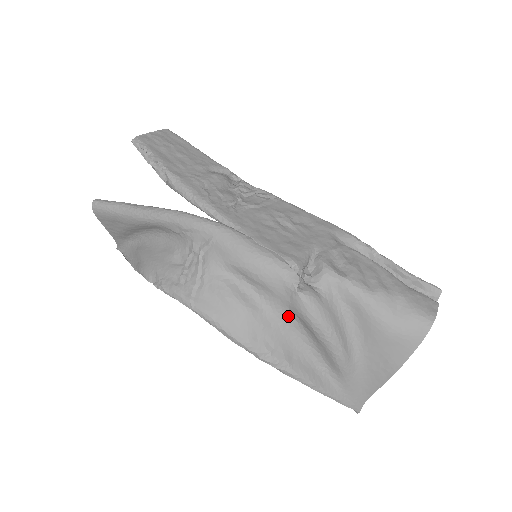
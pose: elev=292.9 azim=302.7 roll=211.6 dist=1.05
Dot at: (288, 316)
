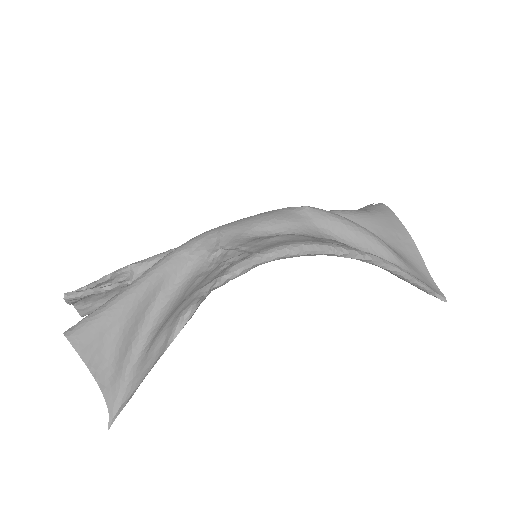
Dot at: (322, 234)
